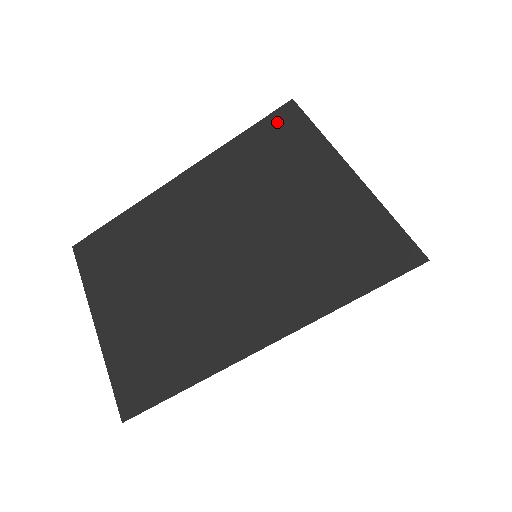
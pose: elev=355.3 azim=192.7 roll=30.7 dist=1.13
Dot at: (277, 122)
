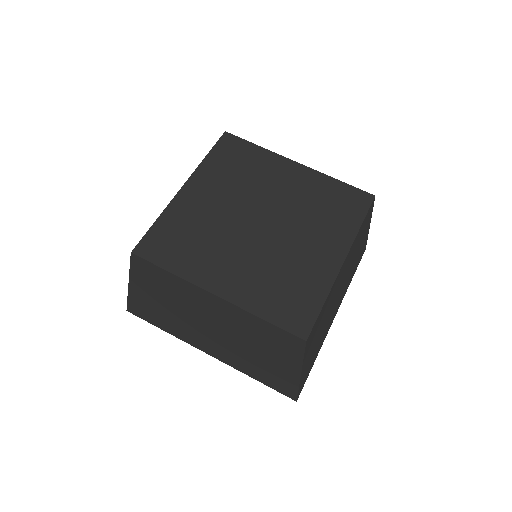
Dot at: (289, 337)
